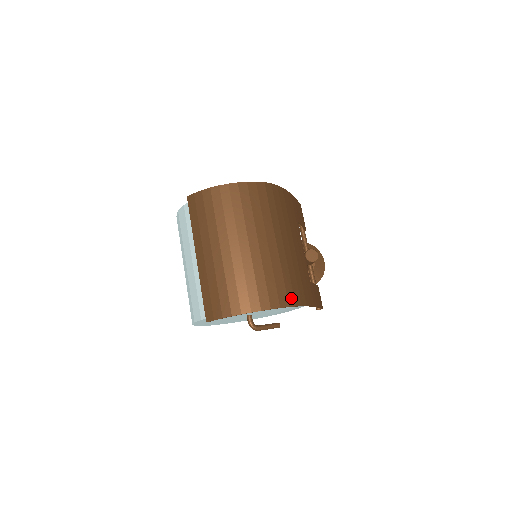
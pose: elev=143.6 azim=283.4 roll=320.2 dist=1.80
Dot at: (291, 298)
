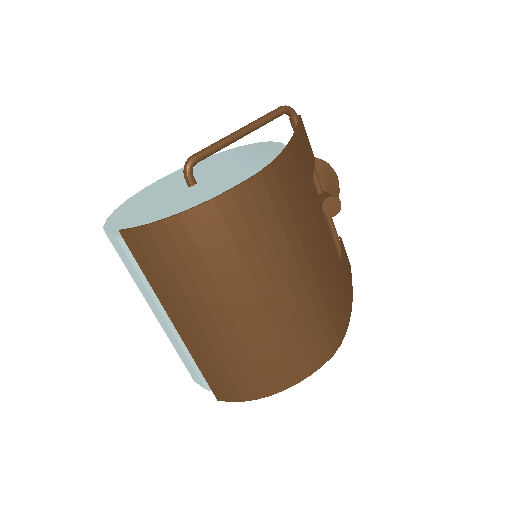
Dot at: (333, 340)
